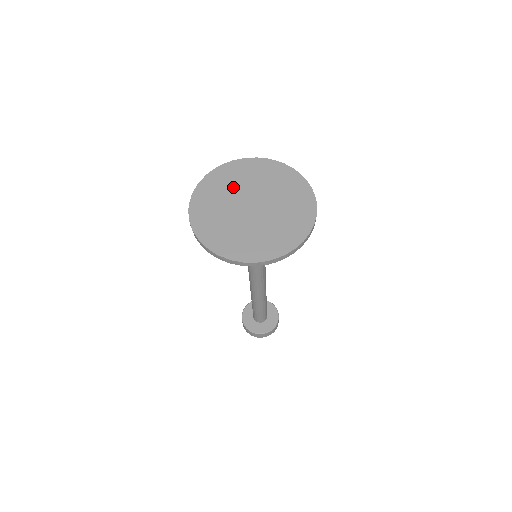
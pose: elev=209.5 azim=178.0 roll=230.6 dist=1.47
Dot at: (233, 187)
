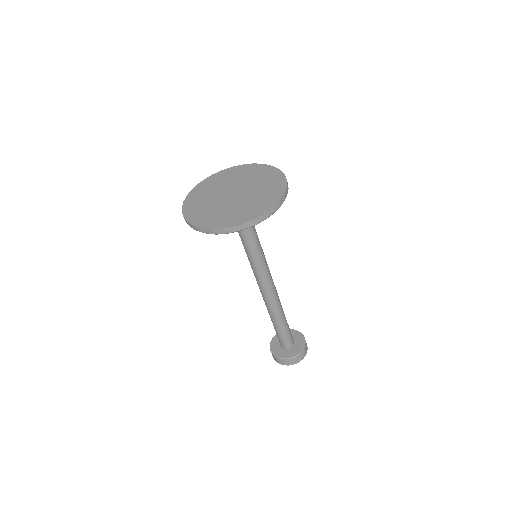
Dot at: (216, 188)
